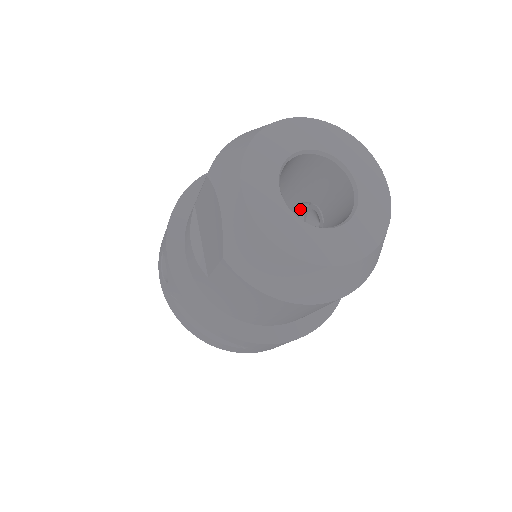
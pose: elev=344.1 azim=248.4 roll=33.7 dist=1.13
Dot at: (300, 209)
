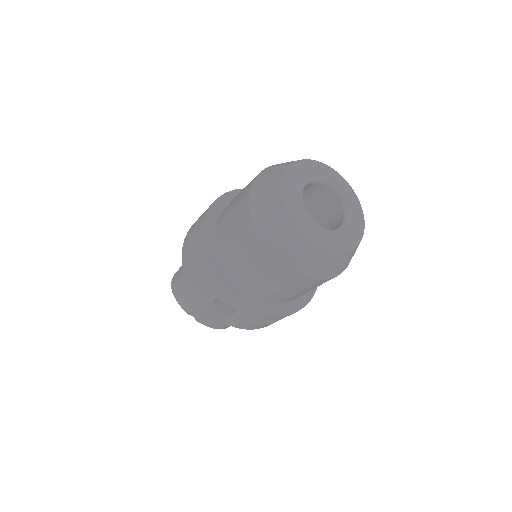
Dot at: occluded
